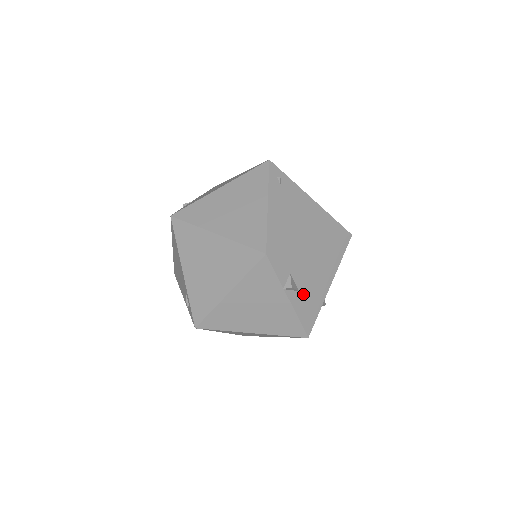
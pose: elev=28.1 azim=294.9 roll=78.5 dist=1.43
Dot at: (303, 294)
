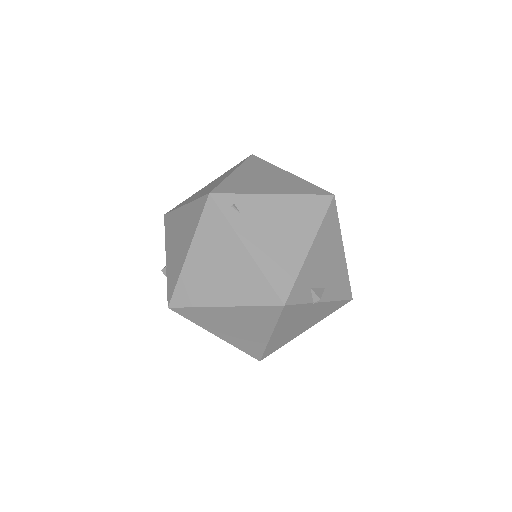
Dot at: (329, 284)
